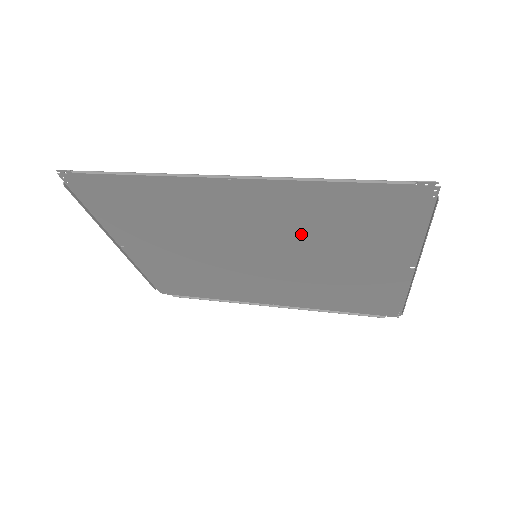
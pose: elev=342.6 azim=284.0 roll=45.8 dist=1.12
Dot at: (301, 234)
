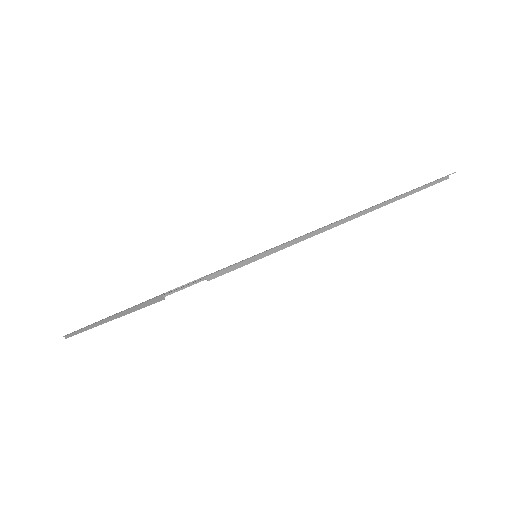
Dot at: occluded
